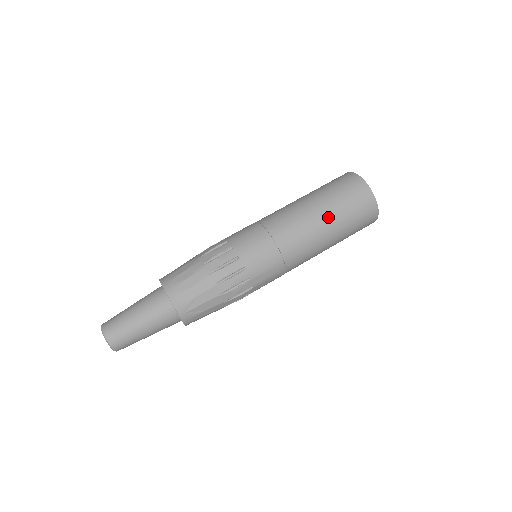
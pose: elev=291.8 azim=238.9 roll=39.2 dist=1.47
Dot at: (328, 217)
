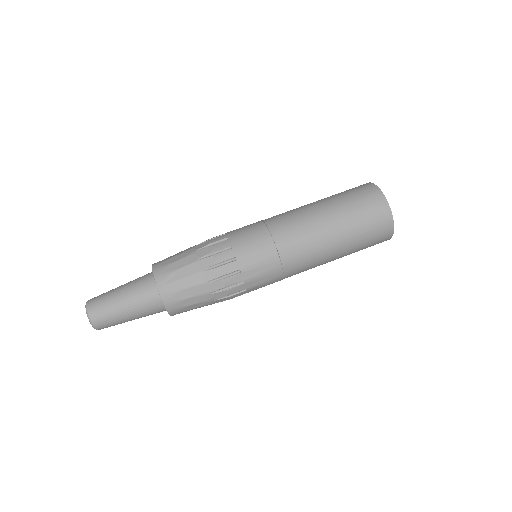
Dot at: (328, 209)
